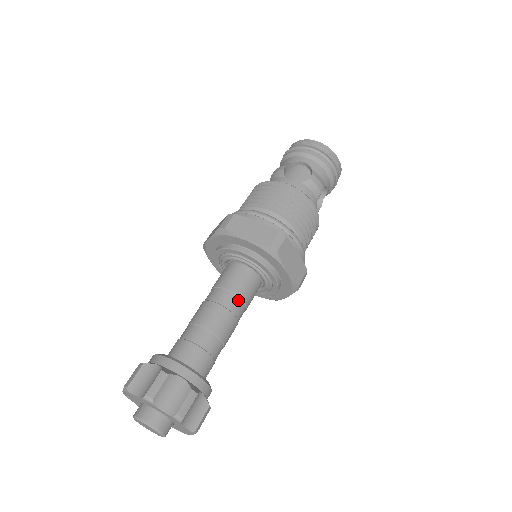
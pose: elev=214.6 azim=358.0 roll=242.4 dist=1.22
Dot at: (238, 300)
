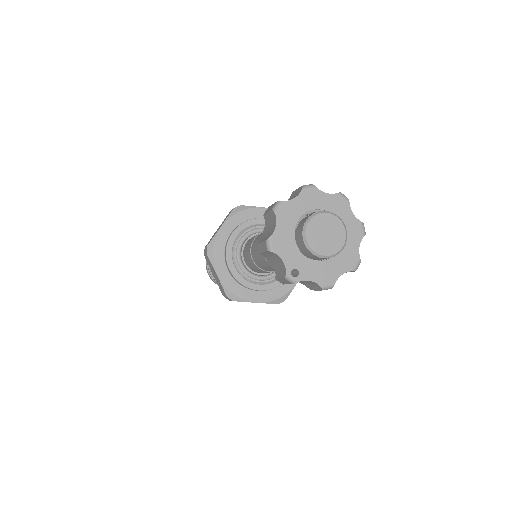
Dot at: occluded
